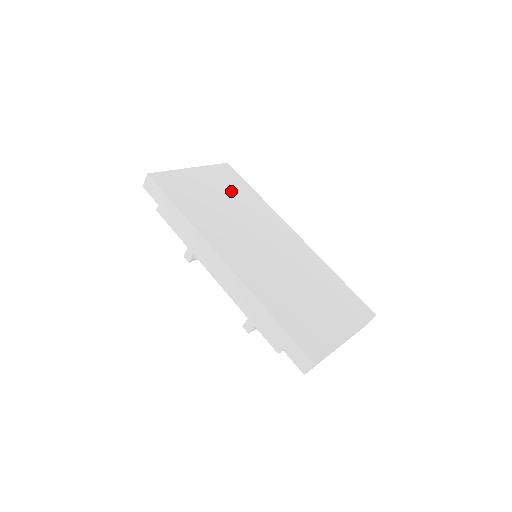
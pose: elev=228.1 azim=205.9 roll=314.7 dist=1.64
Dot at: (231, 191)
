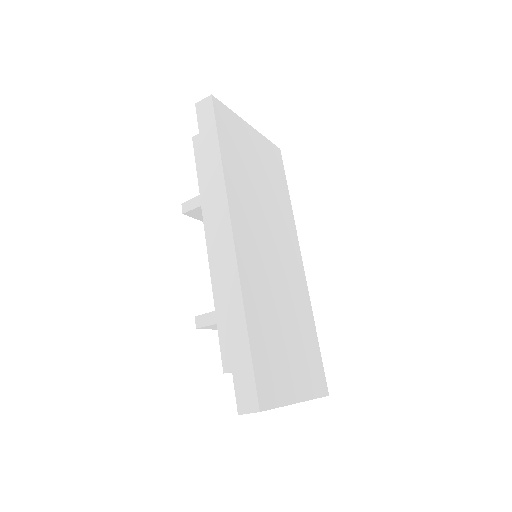
Dot at: (271, 177)
